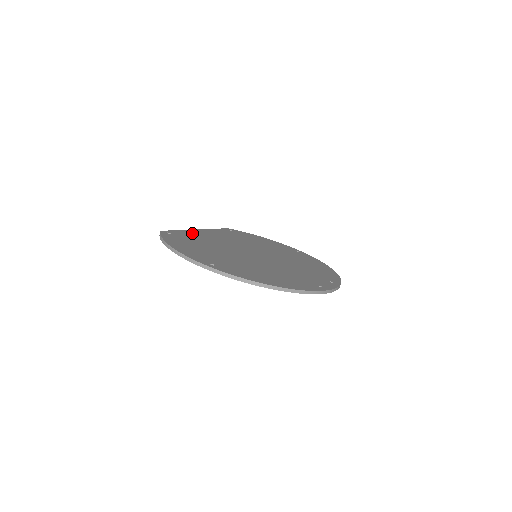
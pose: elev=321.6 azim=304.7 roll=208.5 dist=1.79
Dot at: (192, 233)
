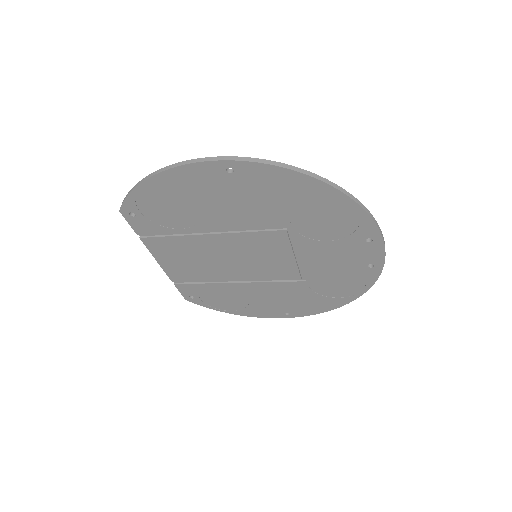
Dot at: occluded
